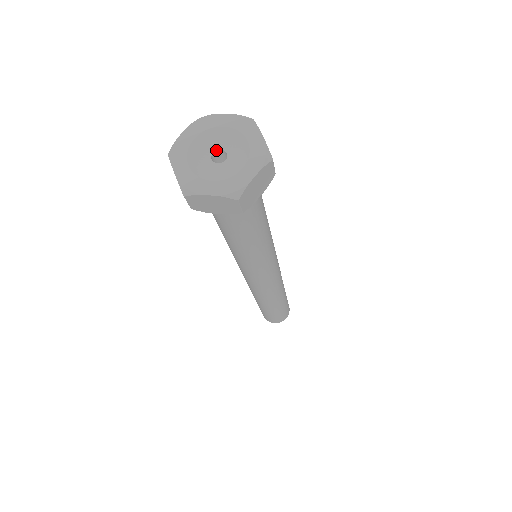
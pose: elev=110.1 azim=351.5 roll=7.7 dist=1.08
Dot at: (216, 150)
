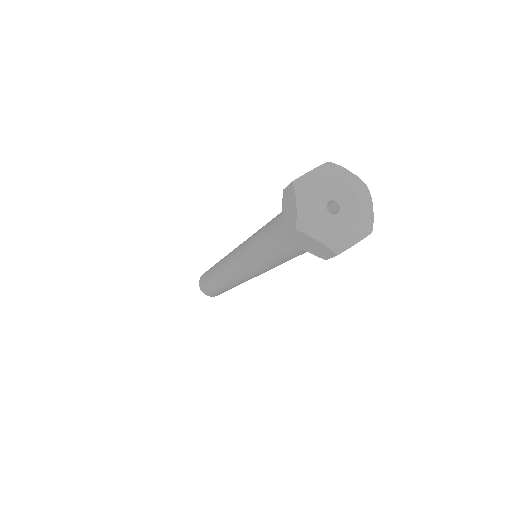
Dot at: (332, 200)
